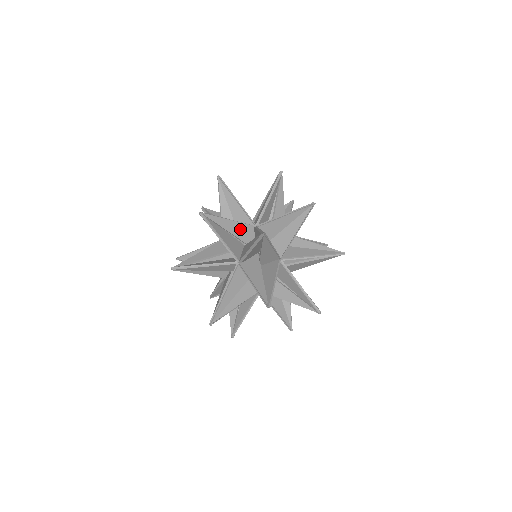
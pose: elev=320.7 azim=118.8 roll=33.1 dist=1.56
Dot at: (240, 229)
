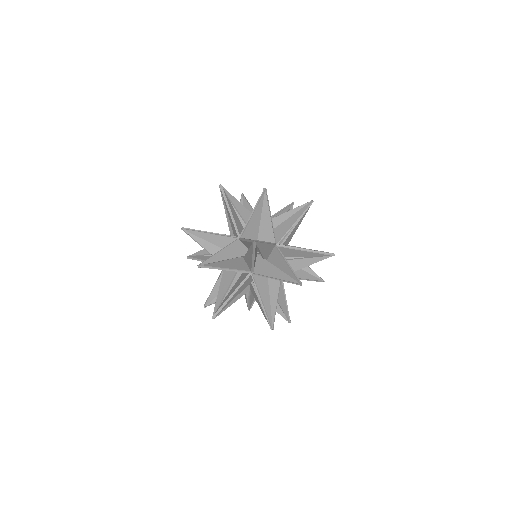
Dot at: (248, 216)
